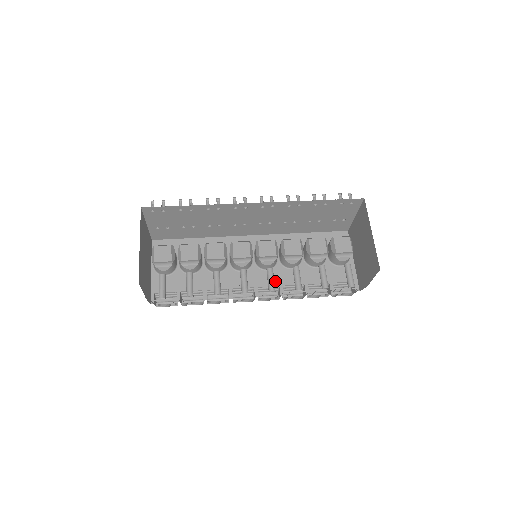
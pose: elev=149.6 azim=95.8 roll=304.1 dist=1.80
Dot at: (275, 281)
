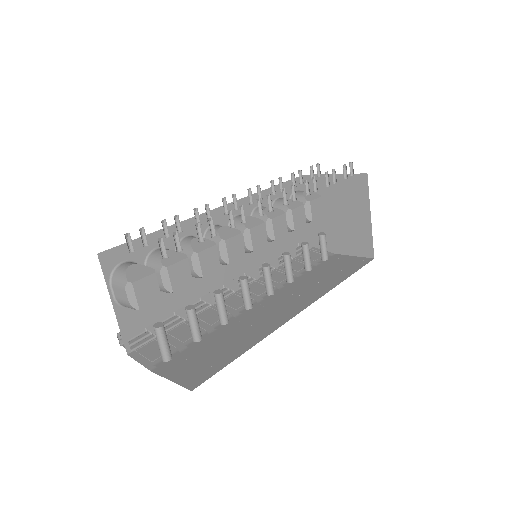
Dot at: (251, 263)
